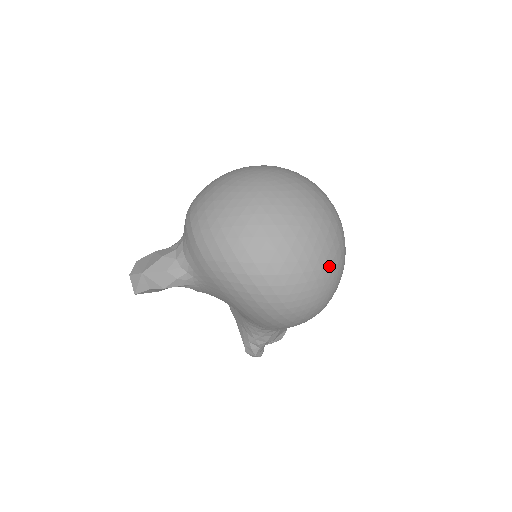
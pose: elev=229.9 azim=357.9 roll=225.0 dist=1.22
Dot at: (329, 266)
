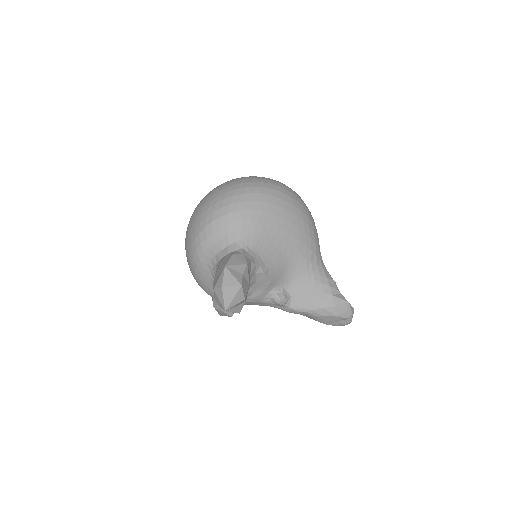
Dot at: occluded
